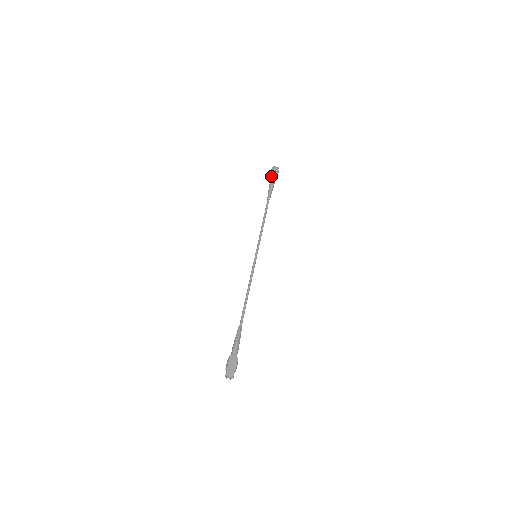
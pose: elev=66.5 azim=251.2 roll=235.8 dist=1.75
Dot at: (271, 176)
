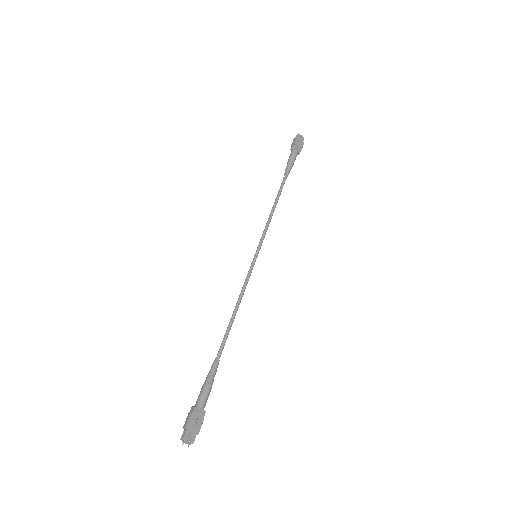
Dot at: (294, 147)
